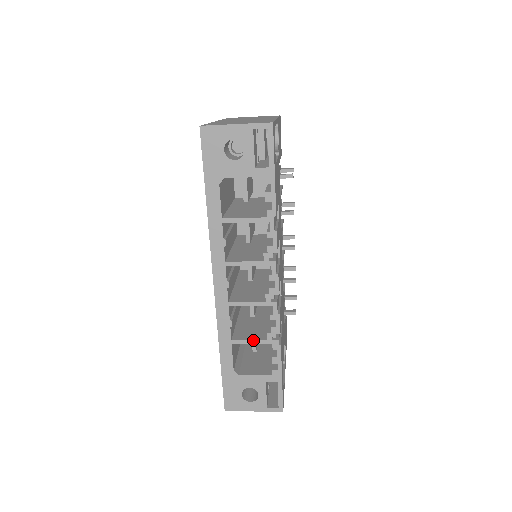
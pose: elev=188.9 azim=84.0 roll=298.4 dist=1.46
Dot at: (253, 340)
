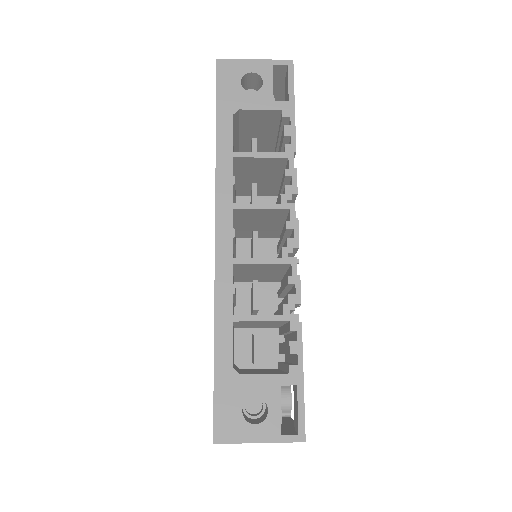
Dot at: (263, 315)
